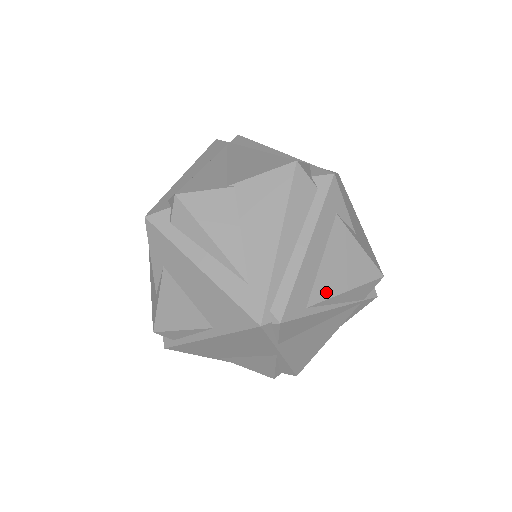
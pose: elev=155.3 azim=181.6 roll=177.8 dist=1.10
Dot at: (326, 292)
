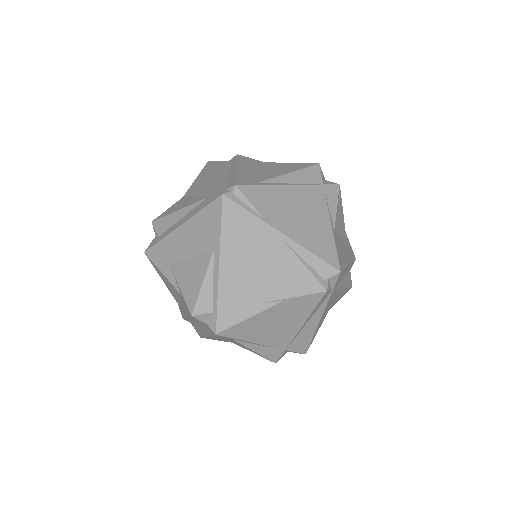
Dot at: (271, 177)
